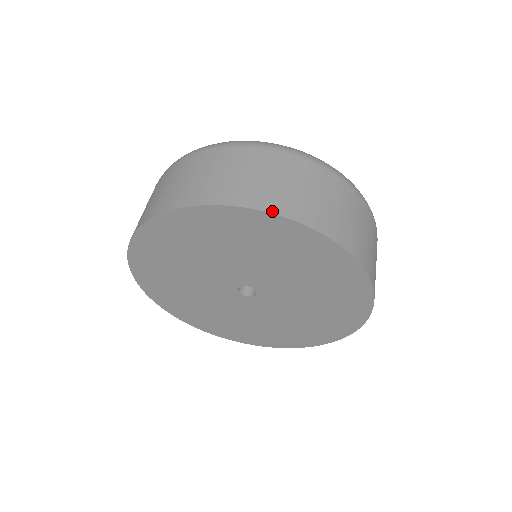
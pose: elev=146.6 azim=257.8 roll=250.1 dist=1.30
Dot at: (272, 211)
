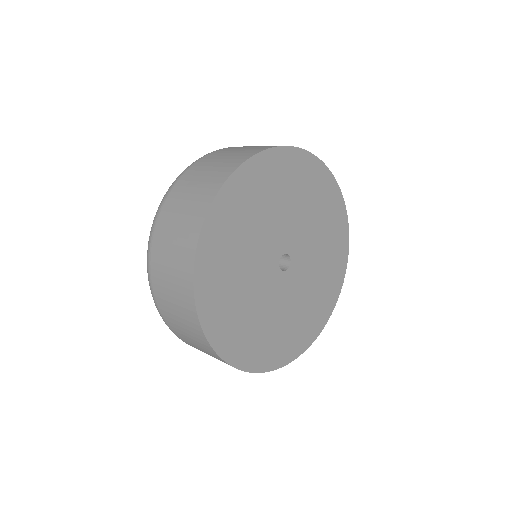
Dot at: (320, 161)
